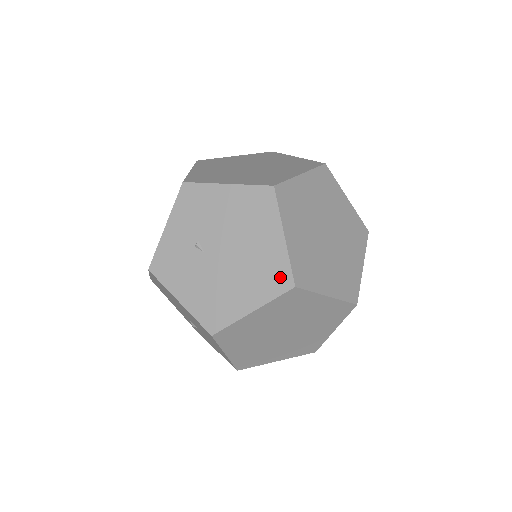
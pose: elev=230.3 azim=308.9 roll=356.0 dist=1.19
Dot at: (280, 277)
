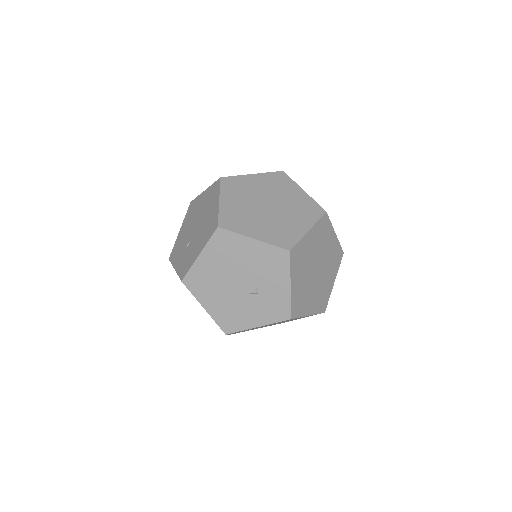
Dot at: (215, 188)
